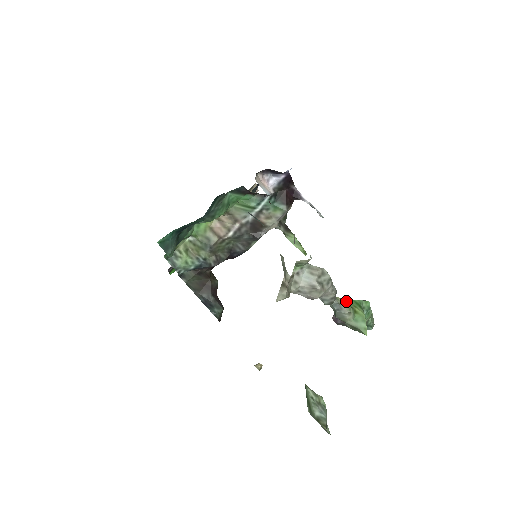
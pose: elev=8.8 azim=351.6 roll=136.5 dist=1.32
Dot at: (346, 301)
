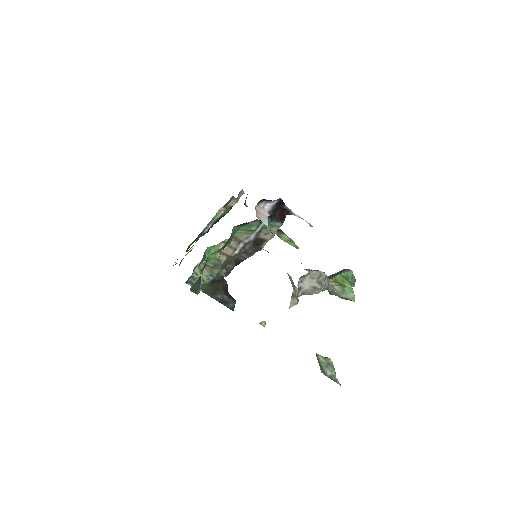
Dot at: (336, 279)
